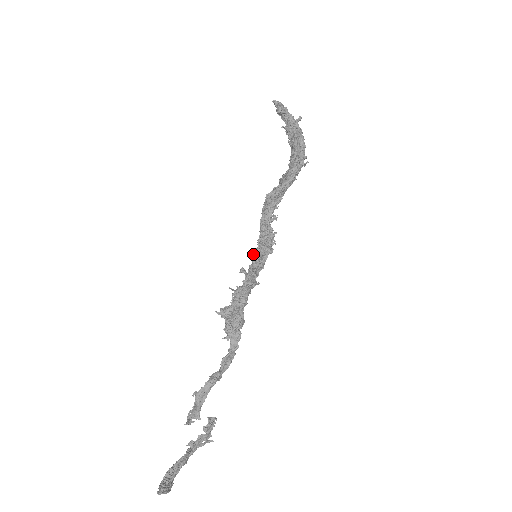
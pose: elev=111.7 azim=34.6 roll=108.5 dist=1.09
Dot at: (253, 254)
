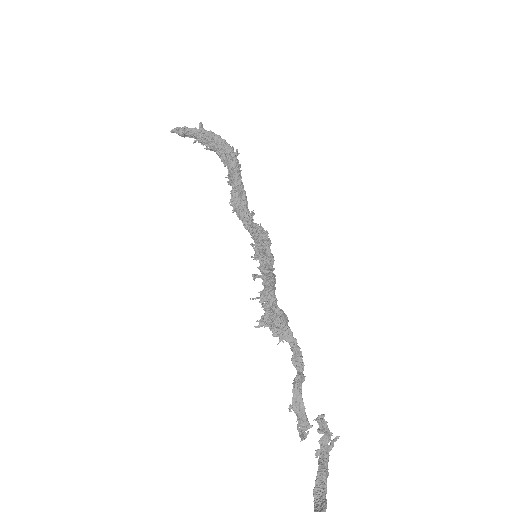
Dot at: (255, 257)
